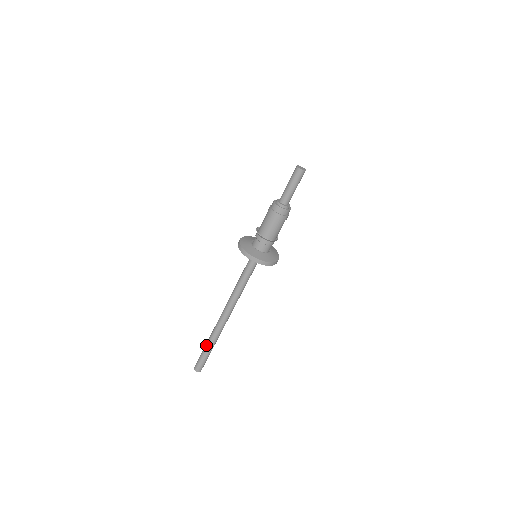
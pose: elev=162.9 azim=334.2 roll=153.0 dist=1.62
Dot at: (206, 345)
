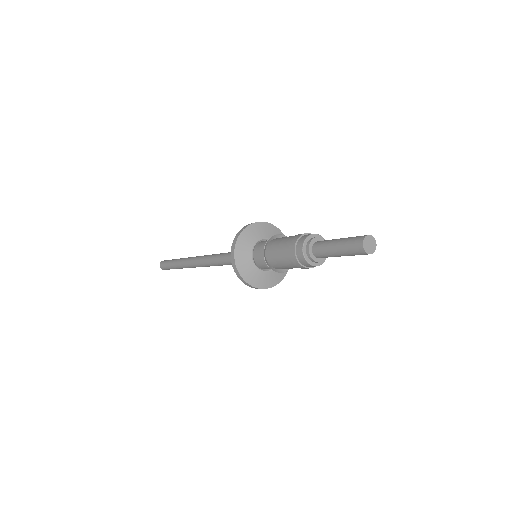
Dot at: (175, 263)
